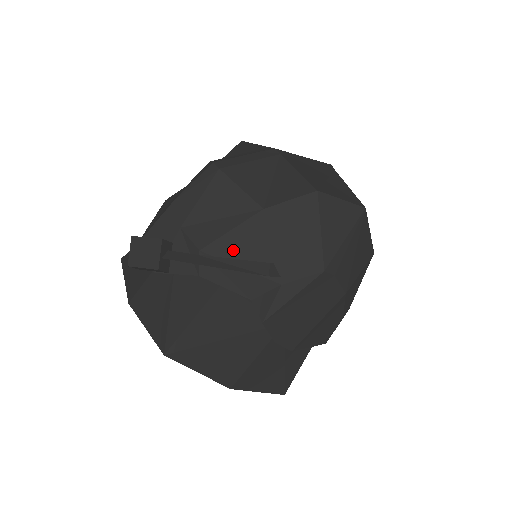
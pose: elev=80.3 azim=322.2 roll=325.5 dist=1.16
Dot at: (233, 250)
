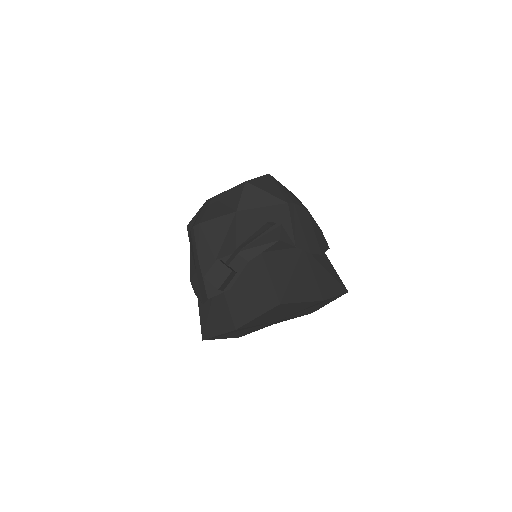
Dot at: (247, 237)
